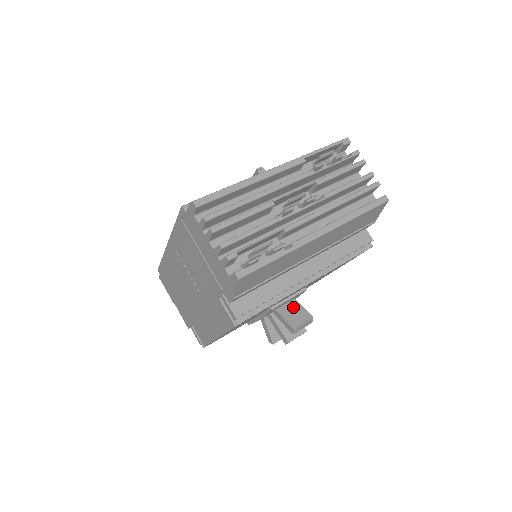
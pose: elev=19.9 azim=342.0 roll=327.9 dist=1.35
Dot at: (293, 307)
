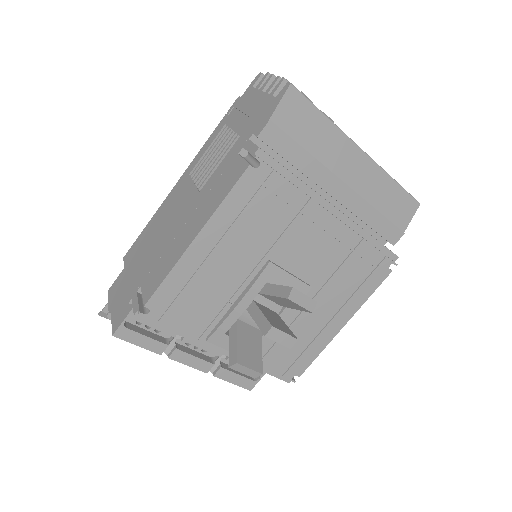
Dot at: occluded
